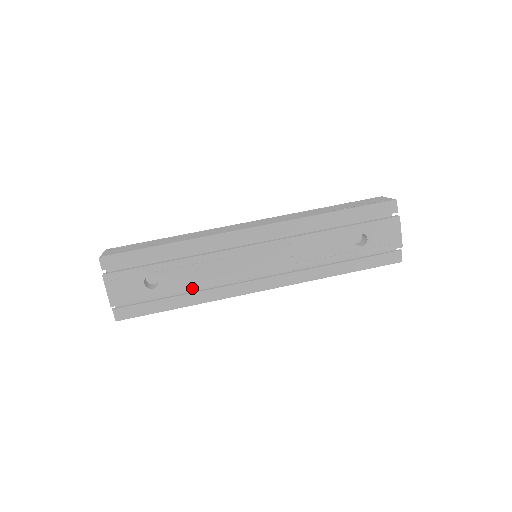
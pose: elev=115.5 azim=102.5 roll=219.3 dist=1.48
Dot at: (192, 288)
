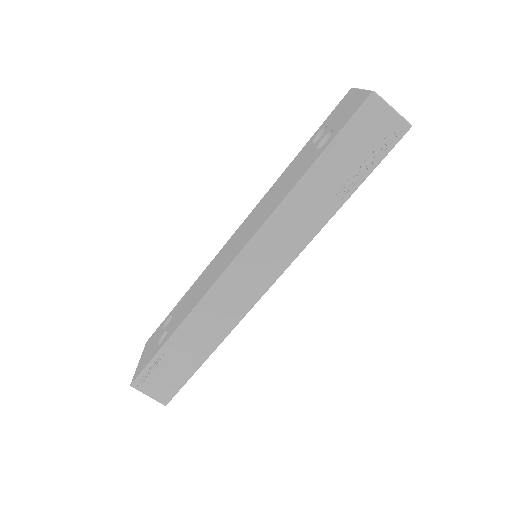
Dot at: occluded
